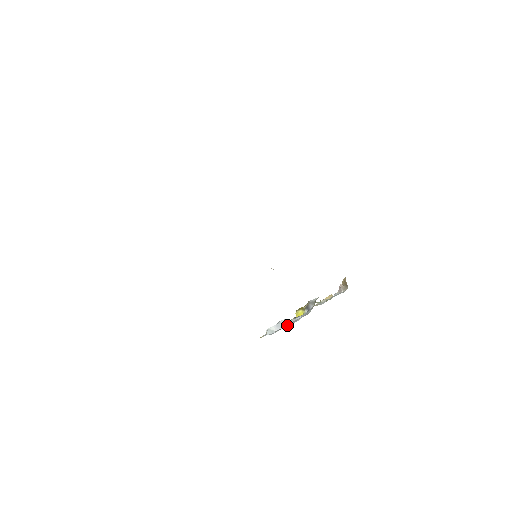
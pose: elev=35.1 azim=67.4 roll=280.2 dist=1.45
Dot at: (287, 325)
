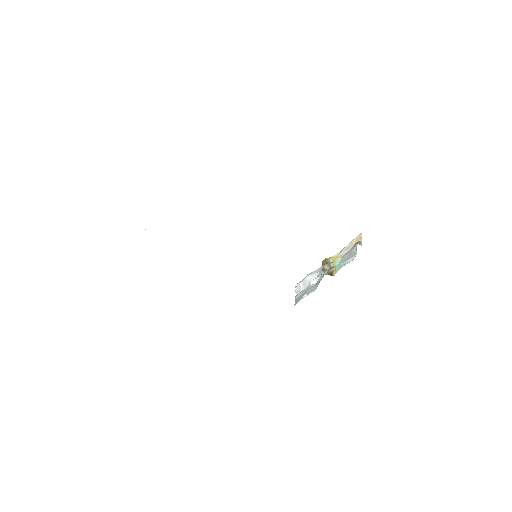
Dot at: (306, 289)
